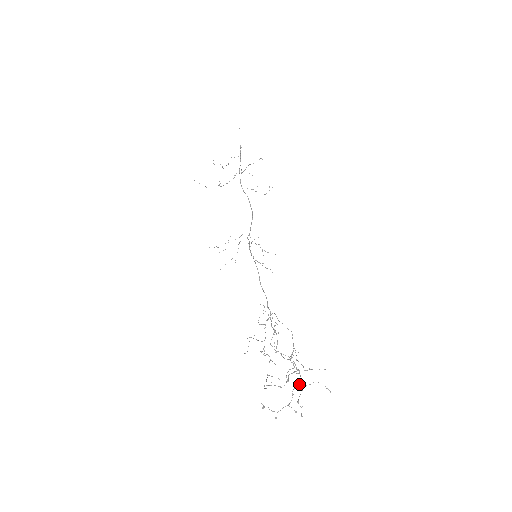
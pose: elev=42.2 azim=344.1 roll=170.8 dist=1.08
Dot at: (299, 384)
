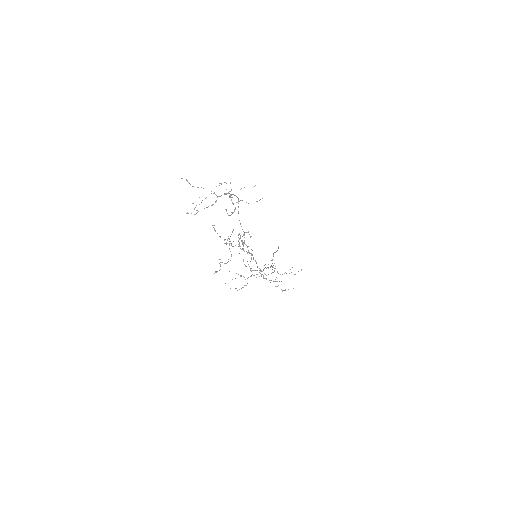
Dot at: occluded
